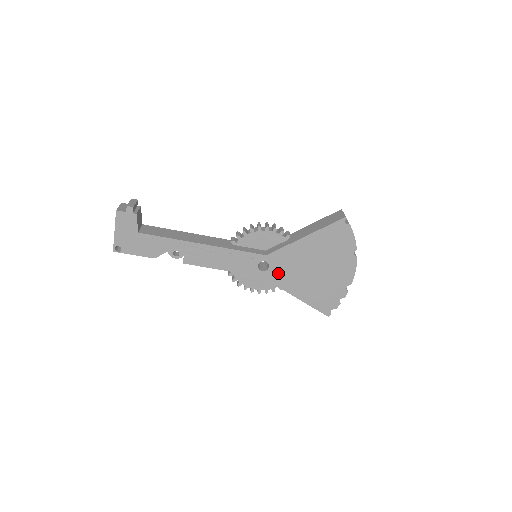
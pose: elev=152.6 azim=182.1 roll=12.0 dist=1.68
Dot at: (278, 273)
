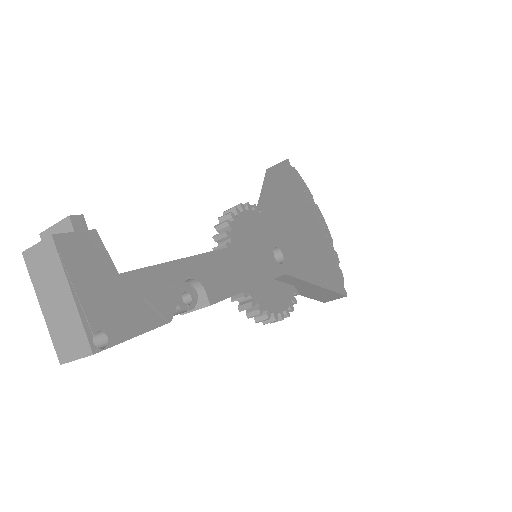
Dot at: (292, 259)
